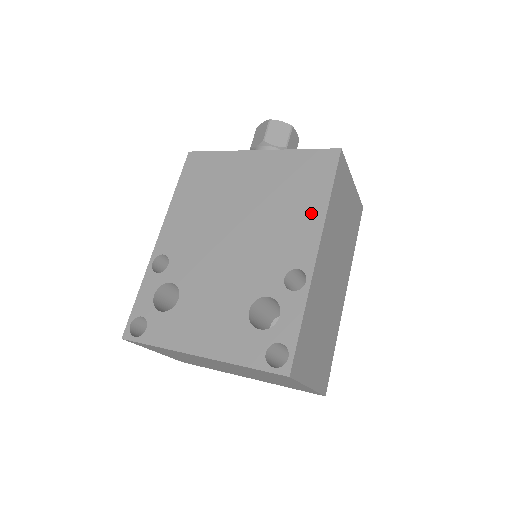
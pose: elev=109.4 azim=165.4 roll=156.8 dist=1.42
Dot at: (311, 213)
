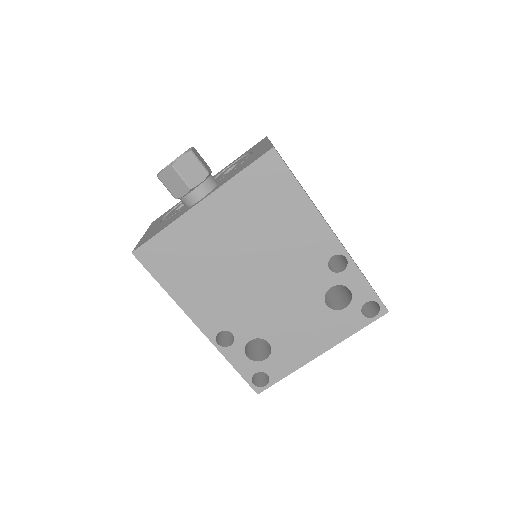
Dot at: (303, 215)
